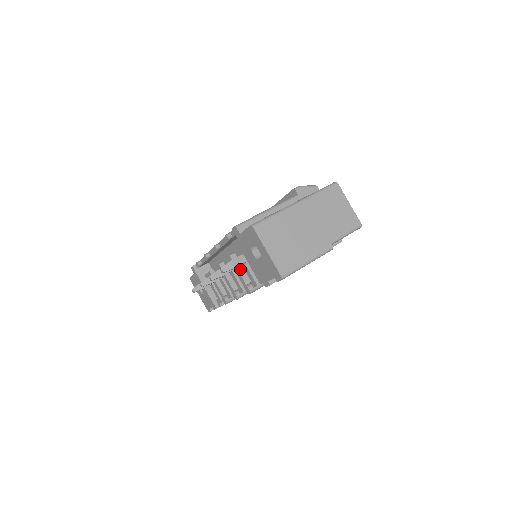
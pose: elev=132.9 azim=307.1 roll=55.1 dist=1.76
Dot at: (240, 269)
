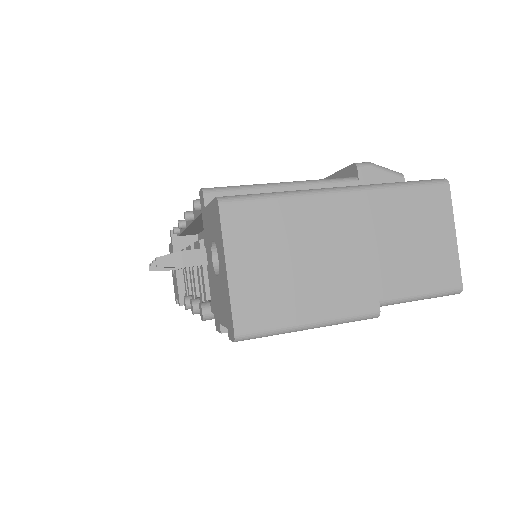
Dot at: occluded
